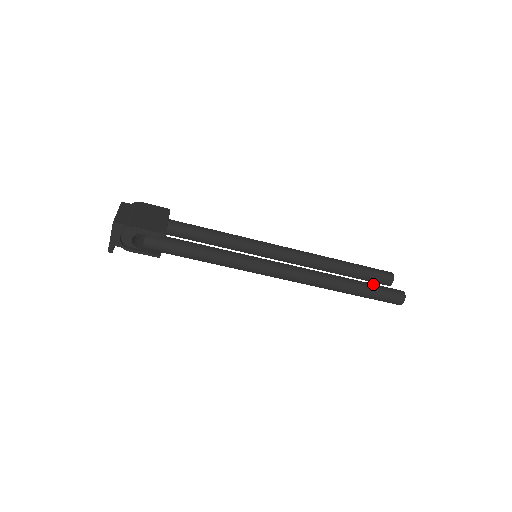
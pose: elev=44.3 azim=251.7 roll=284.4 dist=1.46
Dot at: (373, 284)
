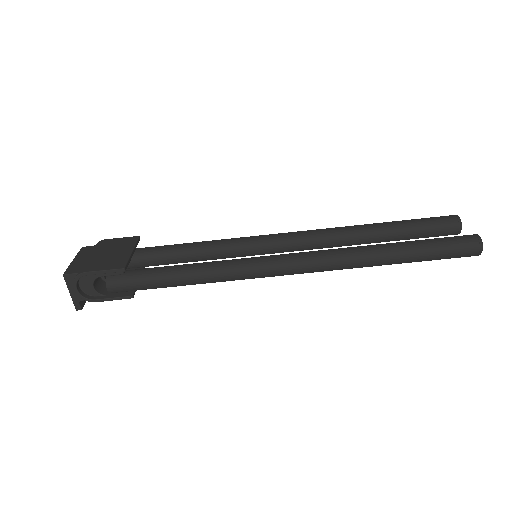
Dot at: (426, 239)
